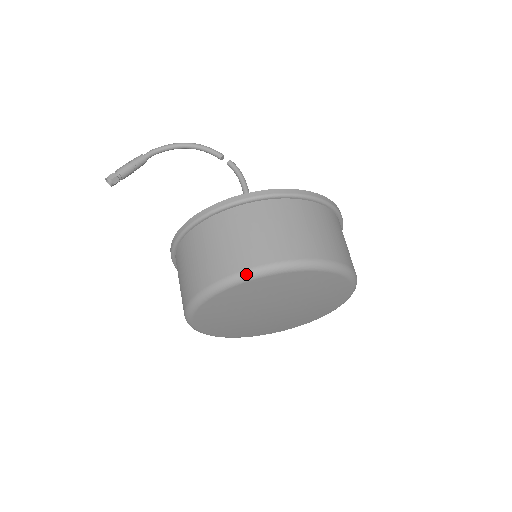
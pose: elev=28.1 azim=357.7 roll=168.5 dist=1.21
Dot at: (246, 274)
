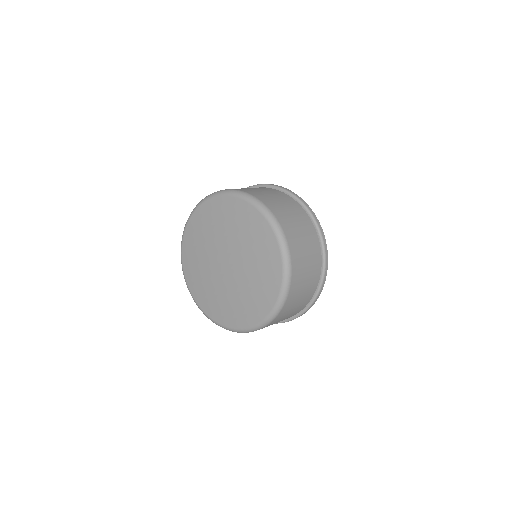
Dot at: (208, 196)
